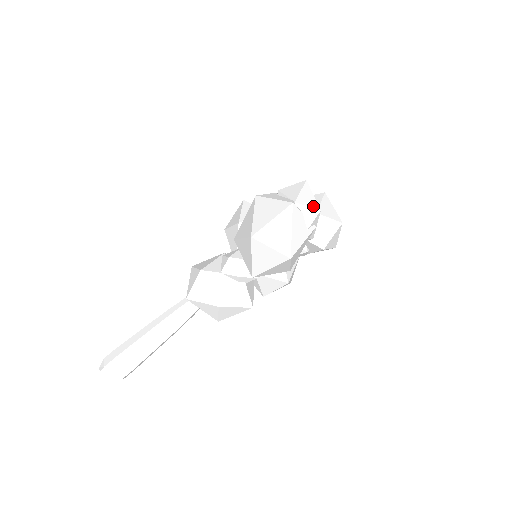
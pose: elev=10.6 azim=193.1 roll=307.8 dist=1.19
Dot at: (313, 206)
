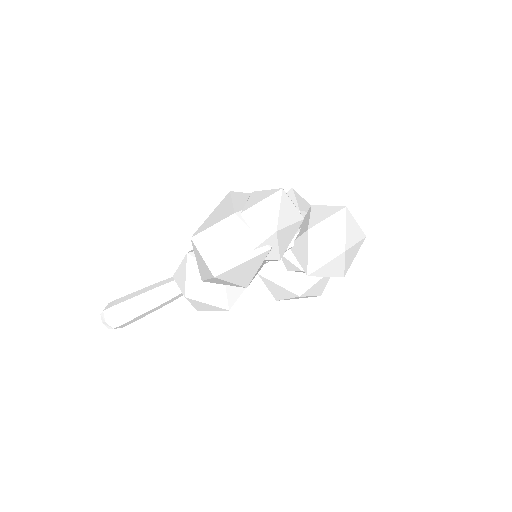
Dot at: (268, 223)
